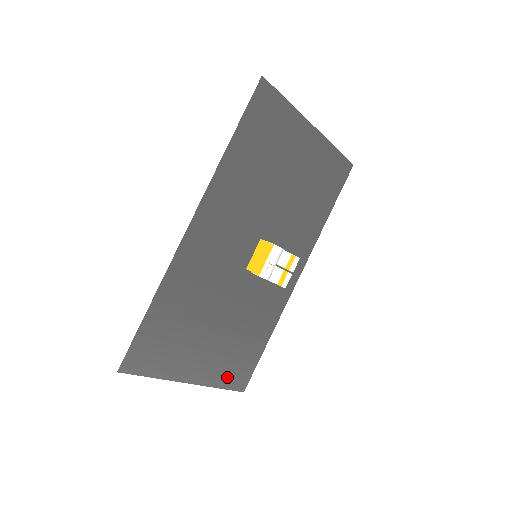
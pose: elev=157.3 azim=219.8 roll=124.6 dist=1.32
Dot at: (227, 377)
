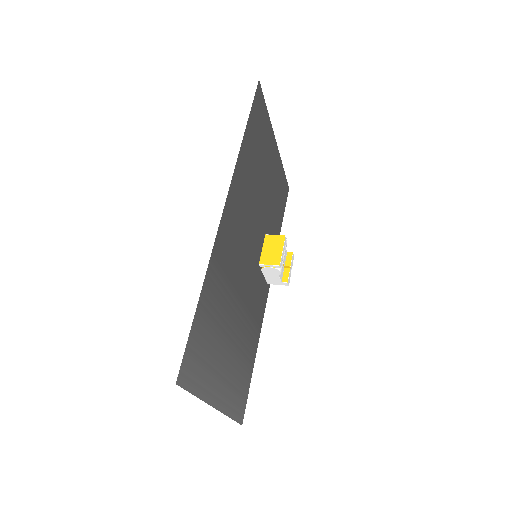
Dot at: (234, 403)
